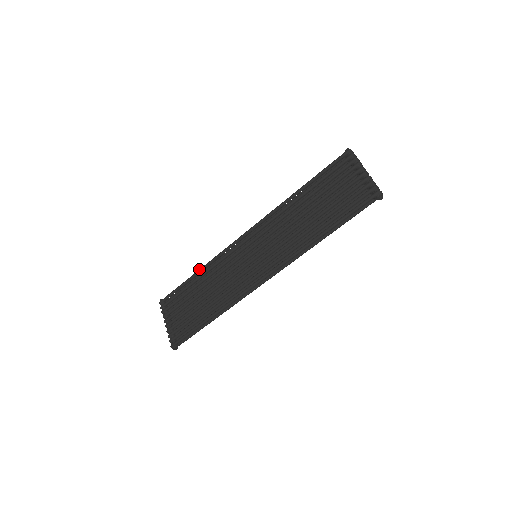
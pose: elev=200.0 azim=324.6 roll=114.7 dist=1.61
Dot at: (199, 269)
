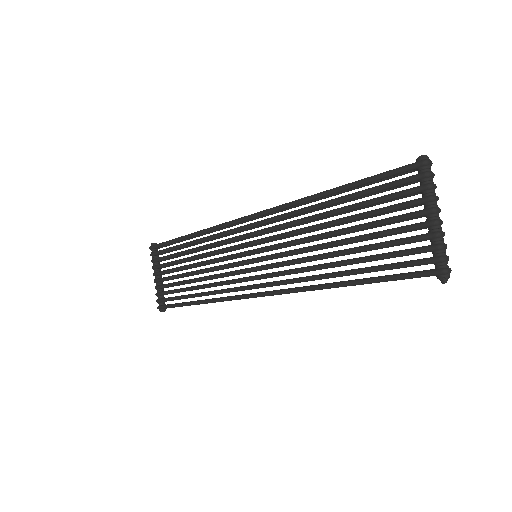
Dot at: (191, 233)
